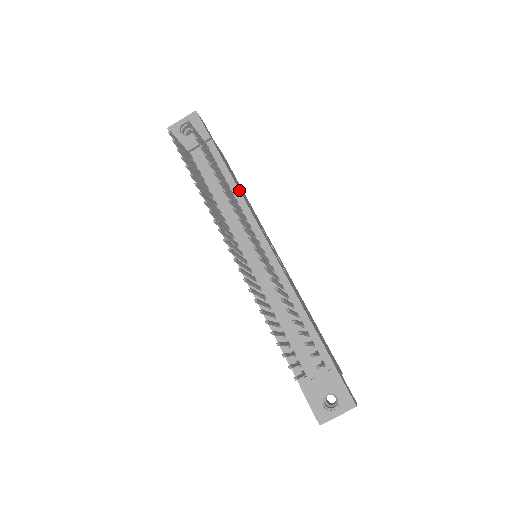
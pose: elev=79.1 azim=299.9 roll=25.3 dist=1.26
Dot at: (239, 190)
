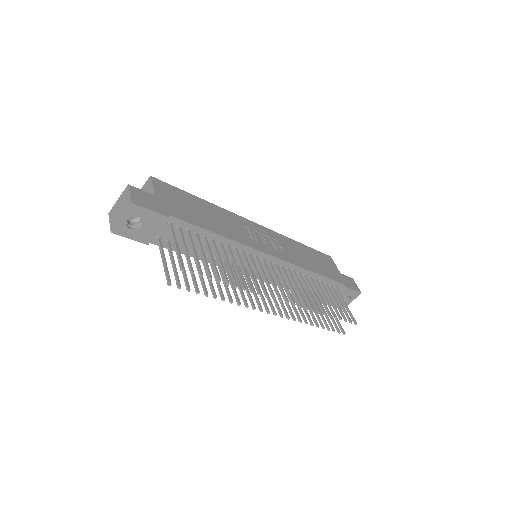
Dot at: (225, 238)
